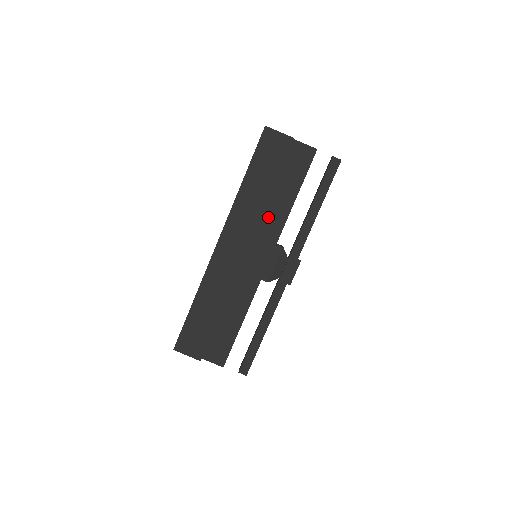
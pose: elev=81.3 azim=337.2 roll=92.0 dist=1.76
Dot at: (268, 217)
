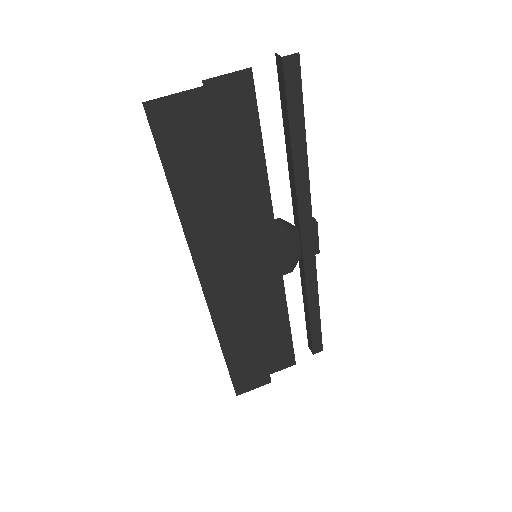
Dot at: (243, 213)
